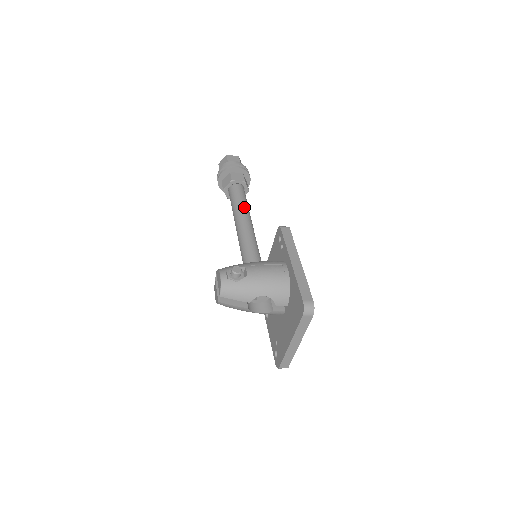
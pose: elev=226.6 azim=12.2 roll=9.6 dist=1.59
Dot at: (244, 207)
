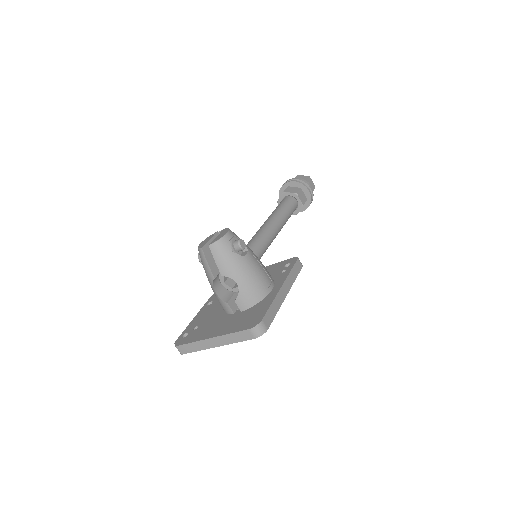
Dot at: (285, 218)
